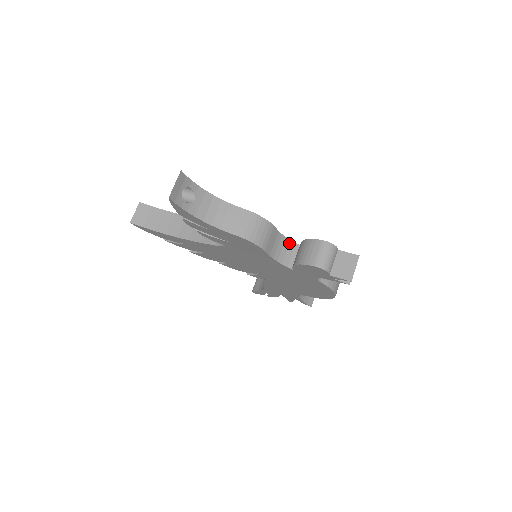
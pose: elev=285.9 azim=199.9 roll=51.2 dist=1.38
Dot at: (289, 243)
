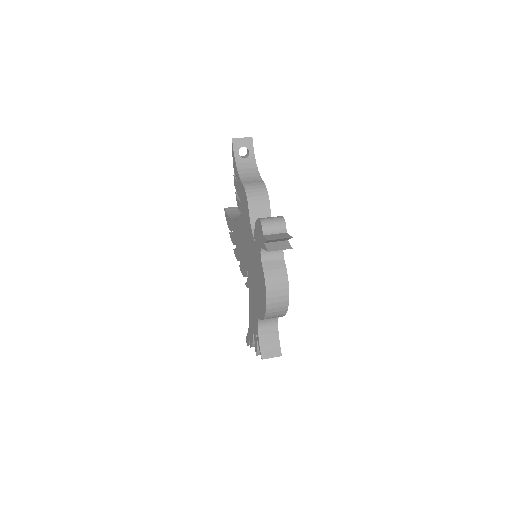
Dot at: occluded
